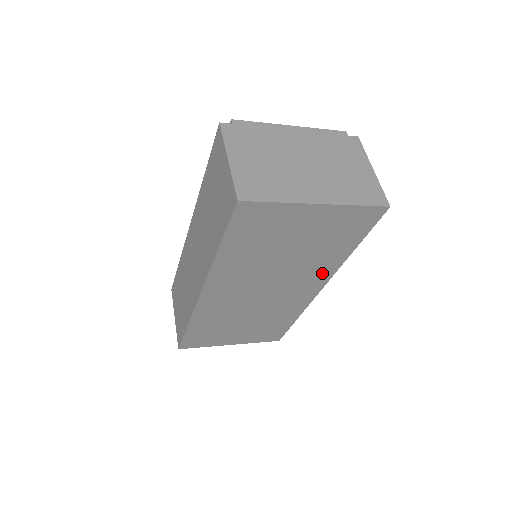
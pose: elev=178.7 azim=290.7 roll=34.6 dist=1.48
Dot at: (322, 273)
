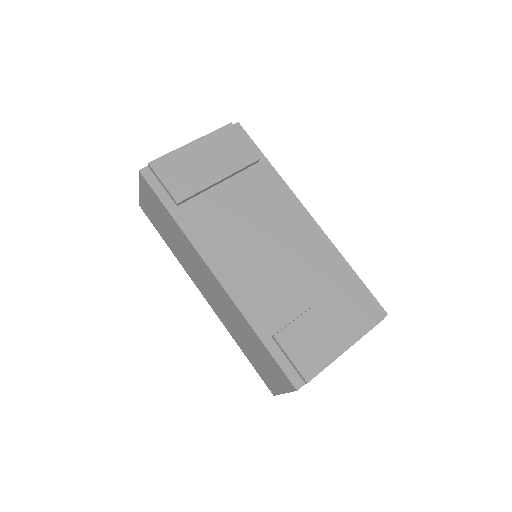
Dot at: occluded
